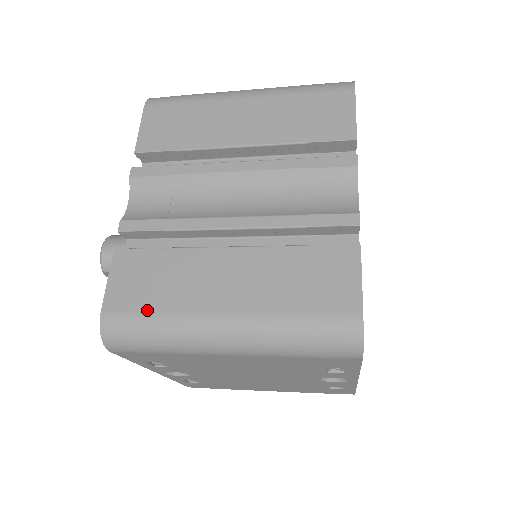
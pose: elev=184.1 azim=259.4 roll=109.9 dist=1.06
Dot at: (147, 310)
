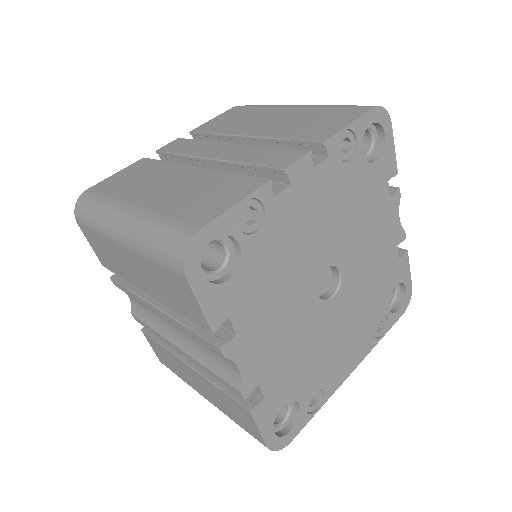
Dot at: occluded
